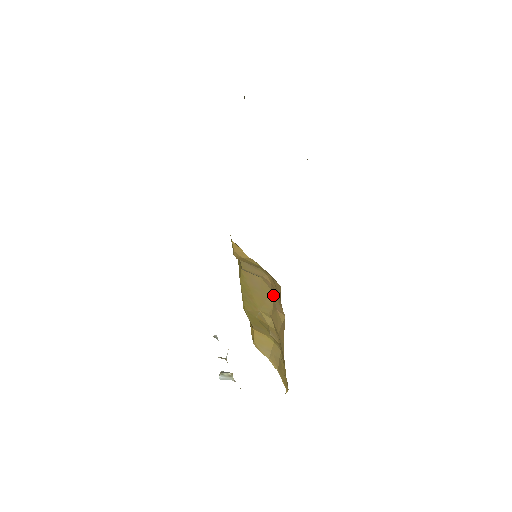
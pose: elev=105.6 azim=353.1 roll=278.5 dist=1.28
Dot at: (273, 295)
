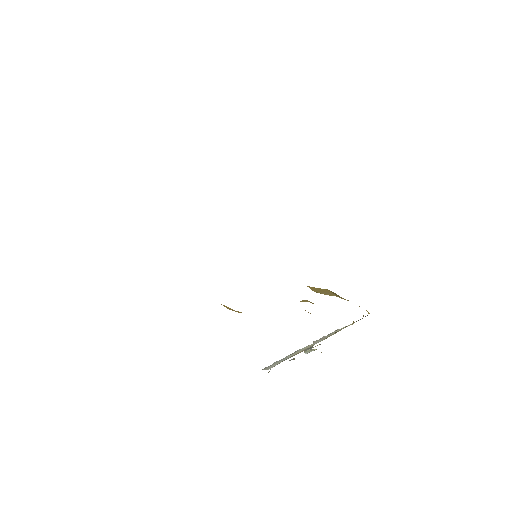
Dot at: occluded
